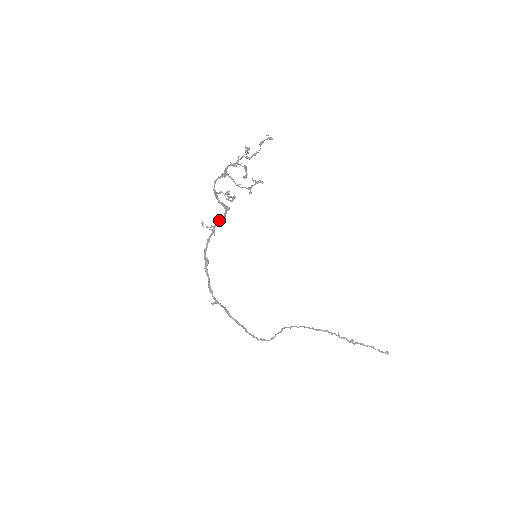
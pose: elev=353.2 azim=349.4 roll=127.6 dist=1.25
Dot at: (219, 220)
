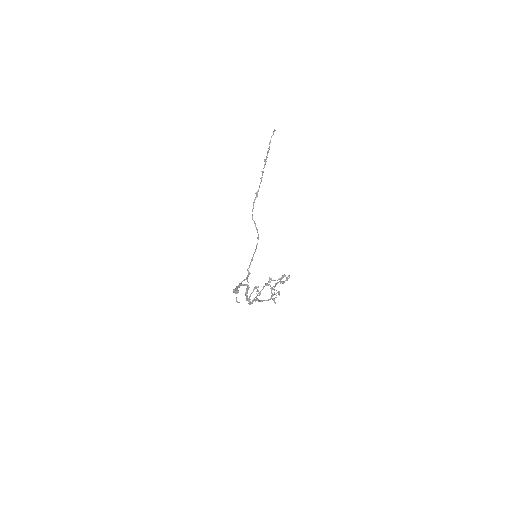
Dot at: occluded
